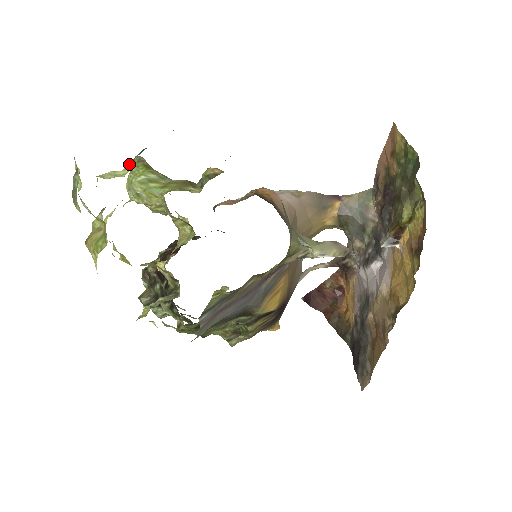
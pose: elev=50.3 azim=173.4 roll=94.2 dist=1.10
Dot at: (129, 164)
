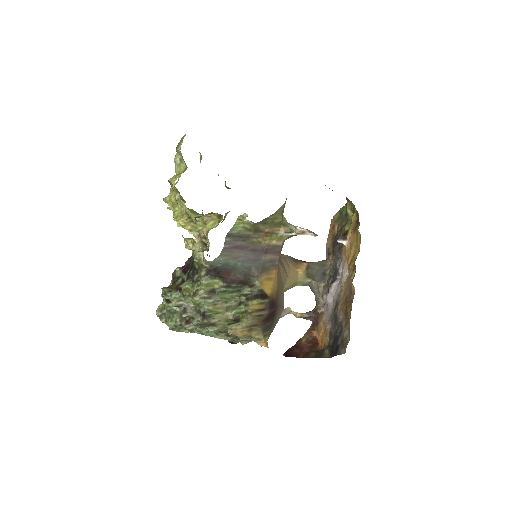
Dot at: occluded
